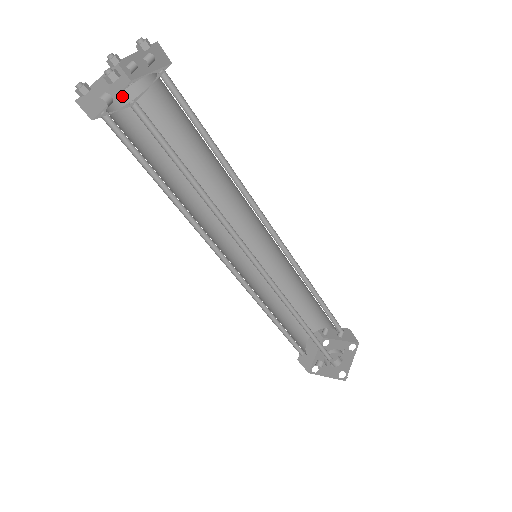
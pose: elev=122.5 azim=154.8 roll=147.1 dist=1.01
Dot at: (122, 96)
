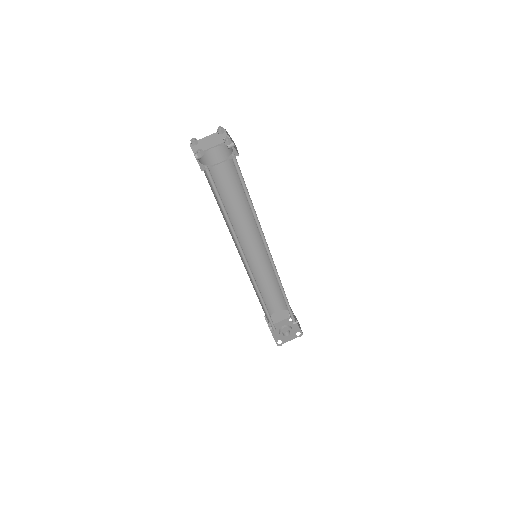
Dot at: (218, 148)
